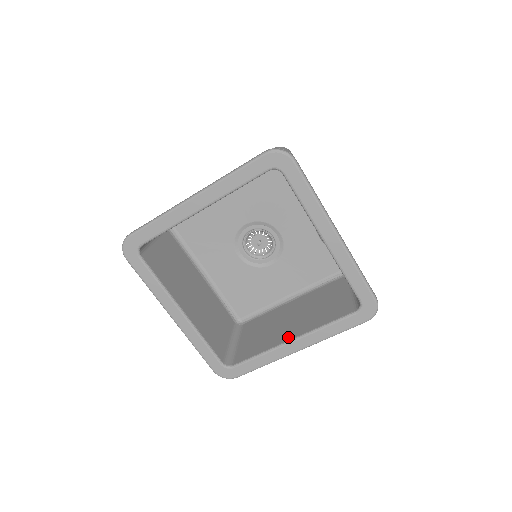
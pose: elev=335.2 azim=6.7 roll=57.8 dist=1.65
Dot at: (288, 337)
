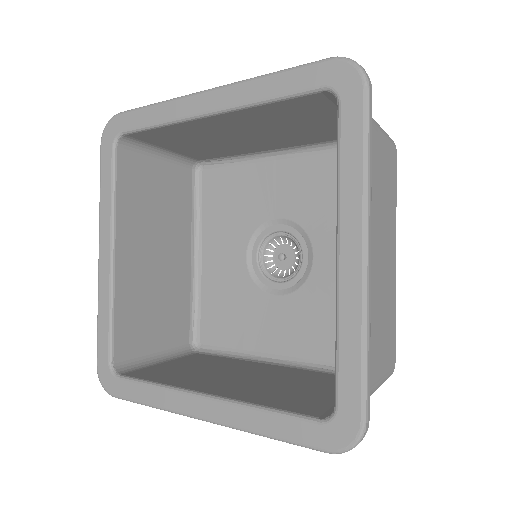
Dot at: (206, 388)
